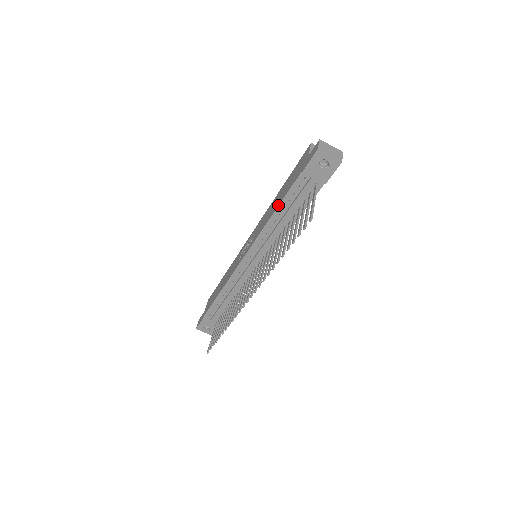
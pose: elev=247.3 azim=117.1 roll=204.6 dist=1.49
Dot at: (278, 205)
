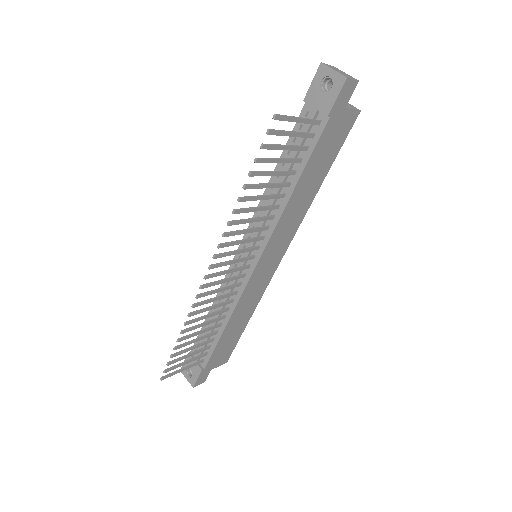
Dot at: occluded
